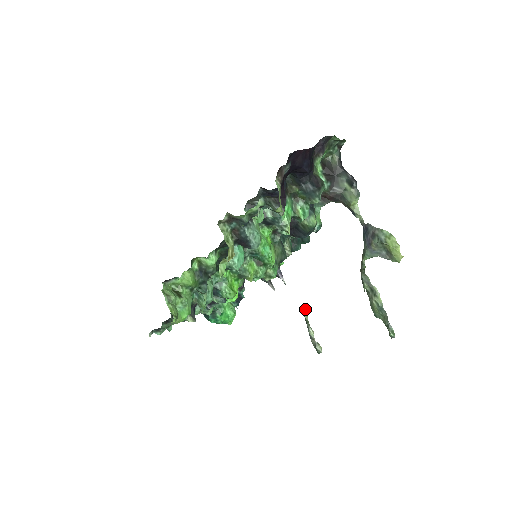
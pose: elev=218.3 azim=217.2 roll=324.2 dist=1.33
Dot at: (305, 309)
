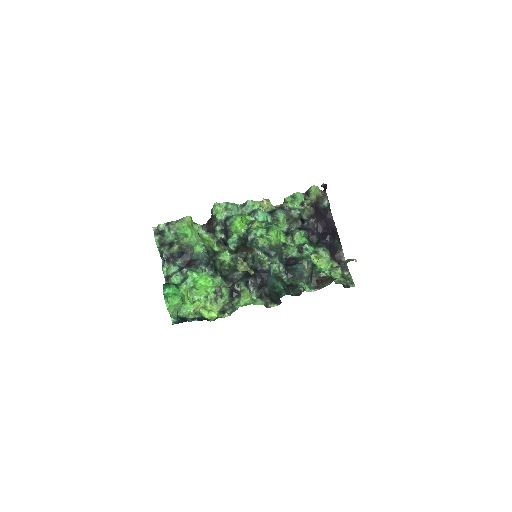
Dot at: occluded
